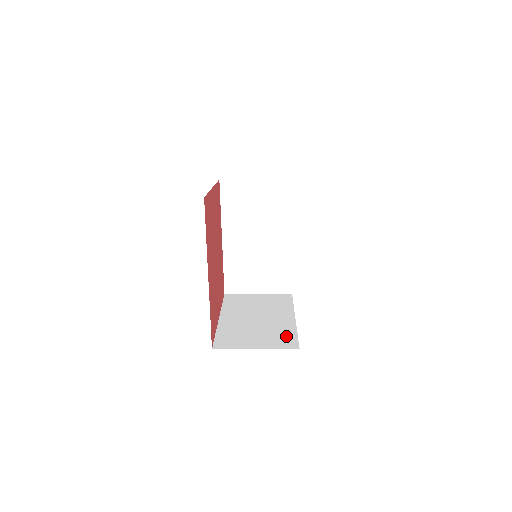
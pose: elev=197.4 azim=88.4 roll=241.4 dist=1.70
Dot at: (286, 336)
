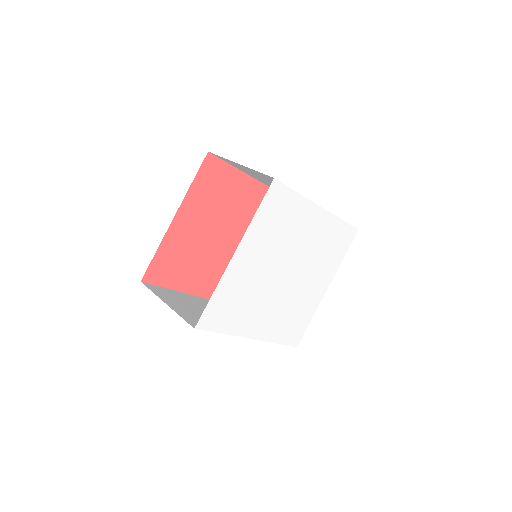
Dot at: occluded
